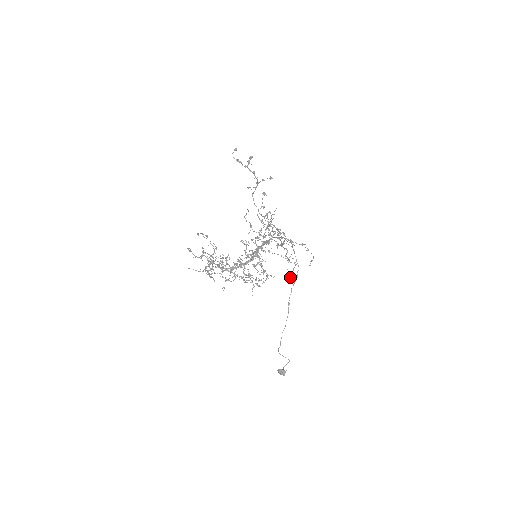
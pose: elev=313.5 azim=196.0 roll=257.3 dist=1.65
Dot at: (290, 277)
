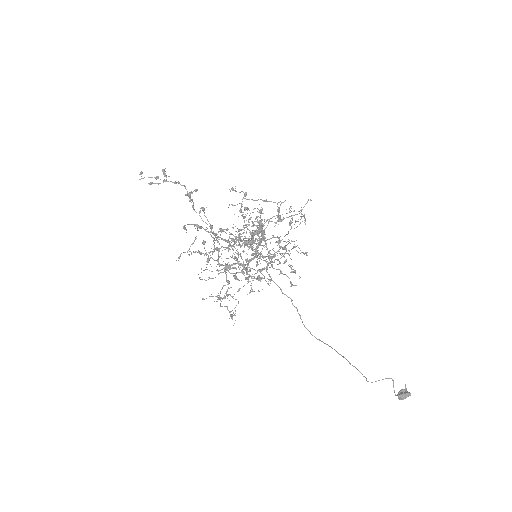
Dot at: (306, 255)
